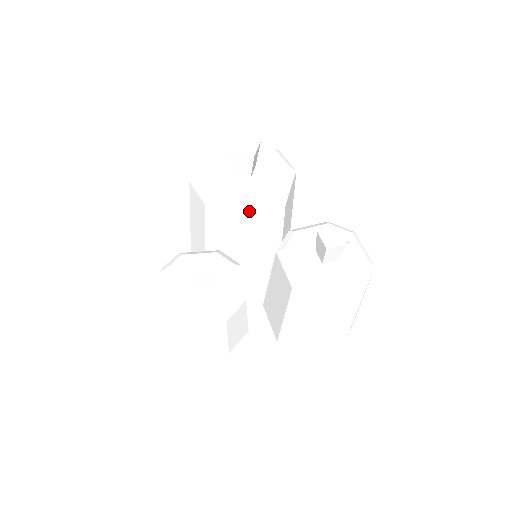
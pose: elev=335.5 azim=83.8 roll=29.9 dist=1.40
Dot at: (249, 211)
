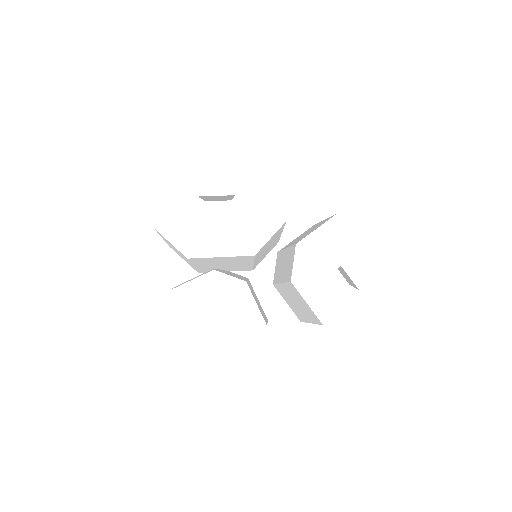
Dot at: (246, 252)
